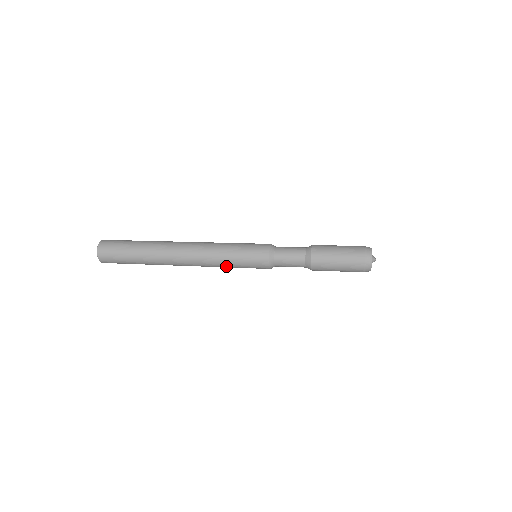
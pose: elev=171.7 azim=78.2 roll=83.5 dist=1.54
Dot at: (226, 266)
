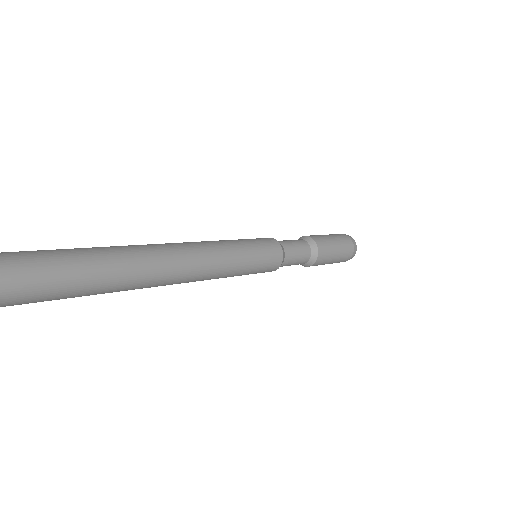
Dot at: (233, 272)
